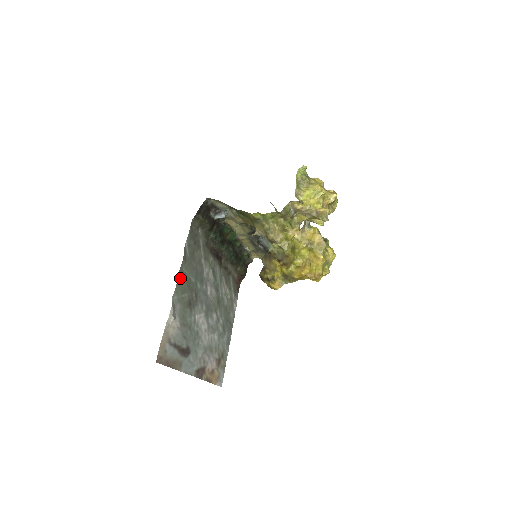
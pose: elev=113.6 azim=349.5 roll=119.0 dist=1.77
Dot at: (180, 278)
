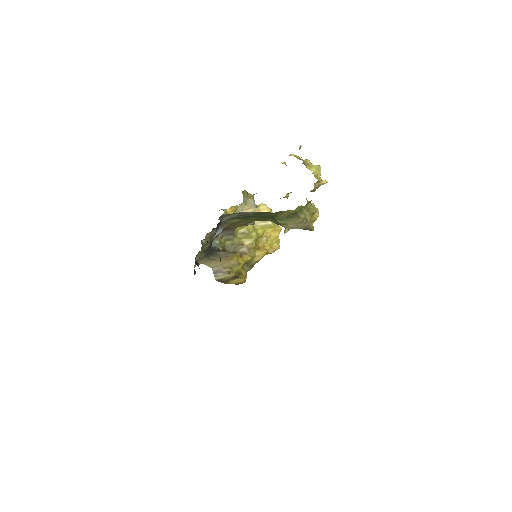
Dot at: occluded
